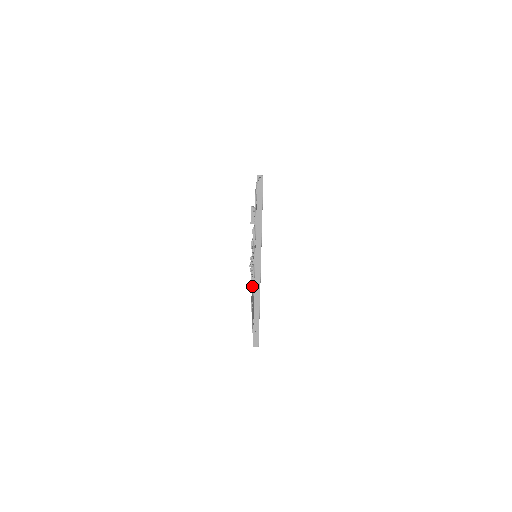
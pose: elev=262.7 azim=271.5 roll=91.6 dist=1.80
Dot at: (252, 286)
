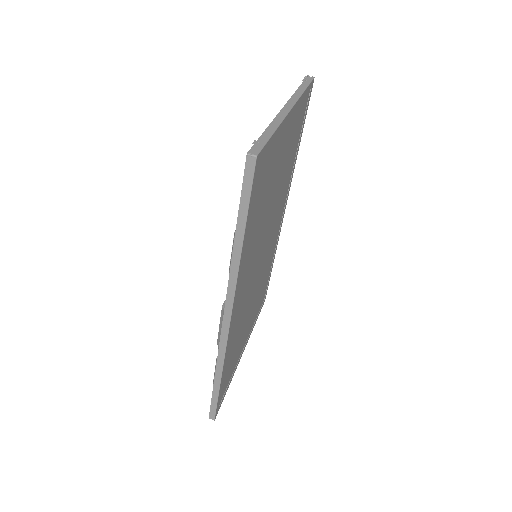
Dot at: occluded
